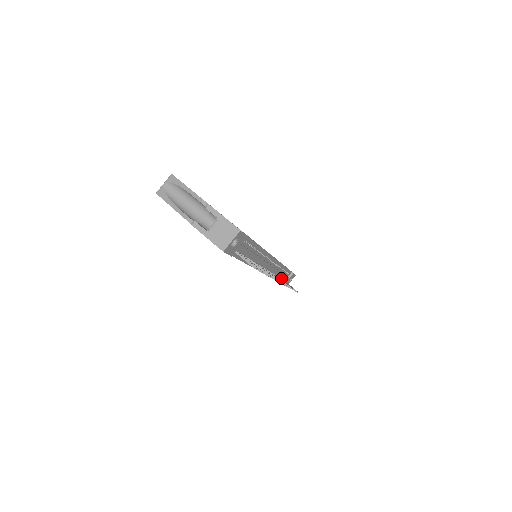
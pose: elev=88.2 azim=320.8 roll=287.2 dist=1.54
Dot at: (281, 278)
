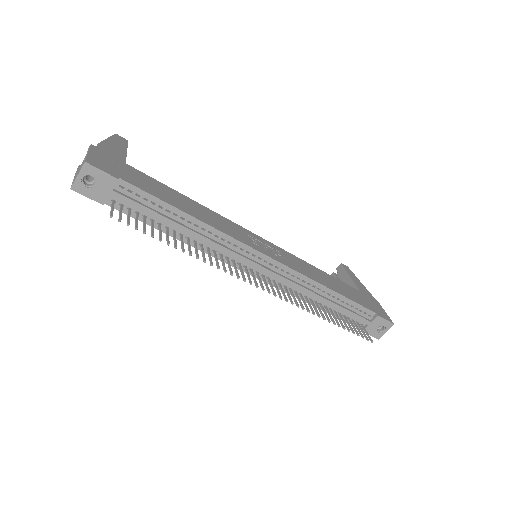
Dot at: (345, 314)
